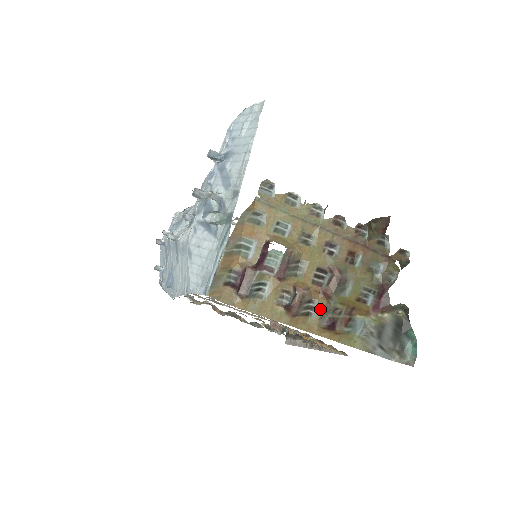
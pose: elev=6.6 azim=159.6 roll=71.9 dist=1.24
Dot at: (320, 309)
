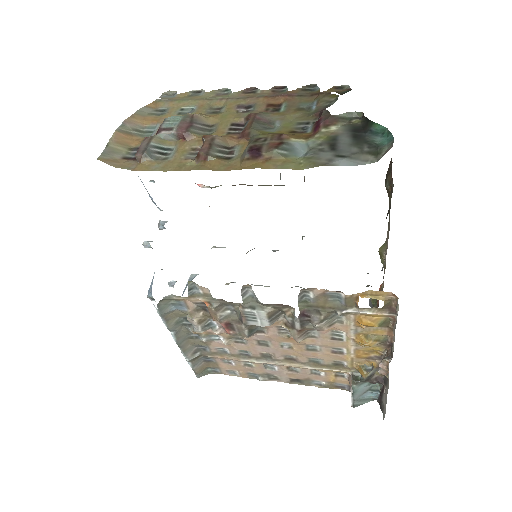
Dot at: (242, 150)
